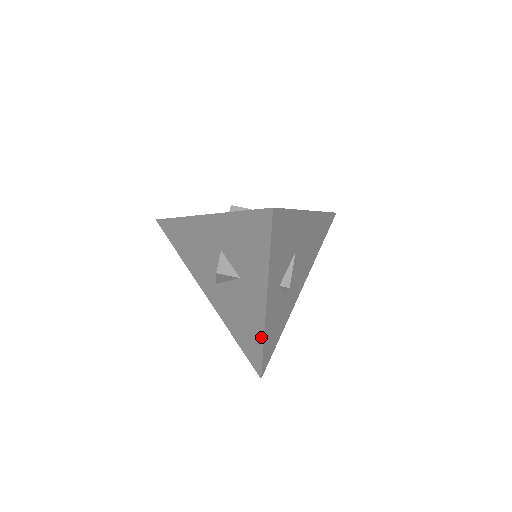
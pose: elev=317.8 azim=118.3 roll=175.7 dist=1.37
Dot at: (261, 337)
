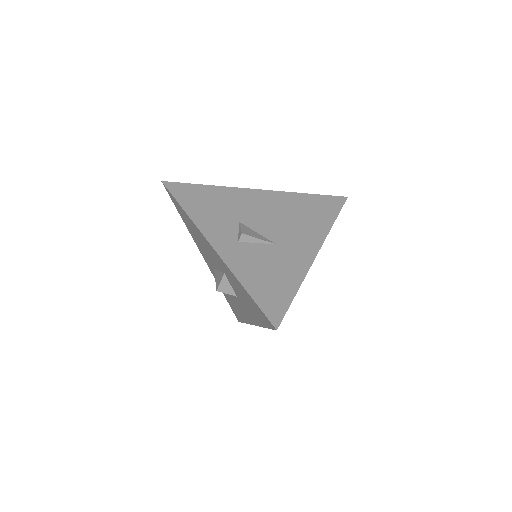
Dot at: (245, 321)
